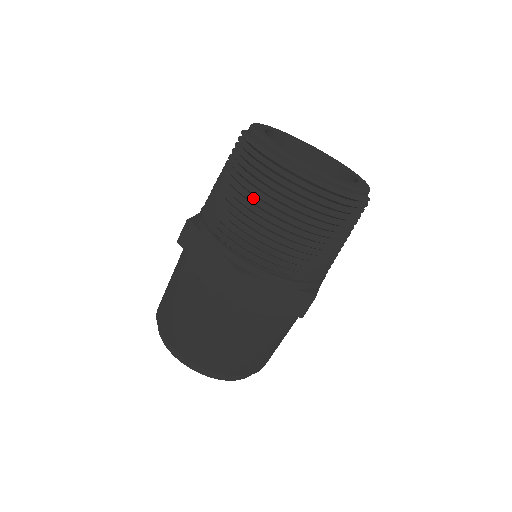
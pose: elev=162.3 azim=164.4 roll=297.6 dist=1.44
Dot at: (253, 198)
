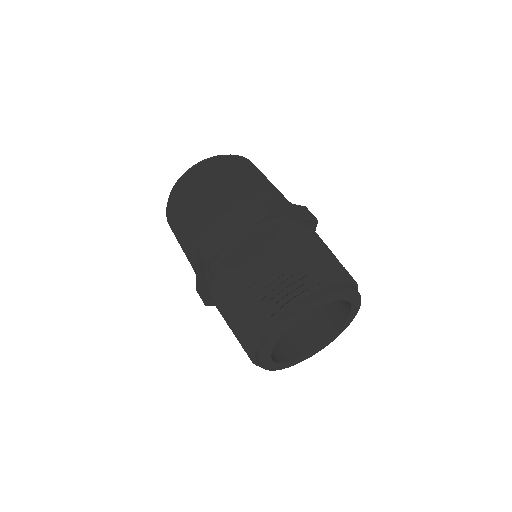
Dot at: (215, 182)
